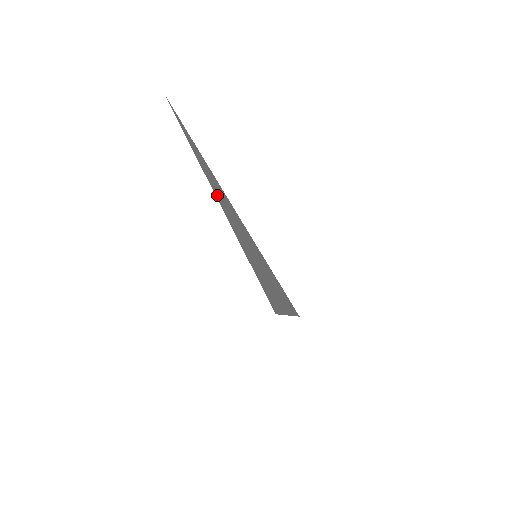
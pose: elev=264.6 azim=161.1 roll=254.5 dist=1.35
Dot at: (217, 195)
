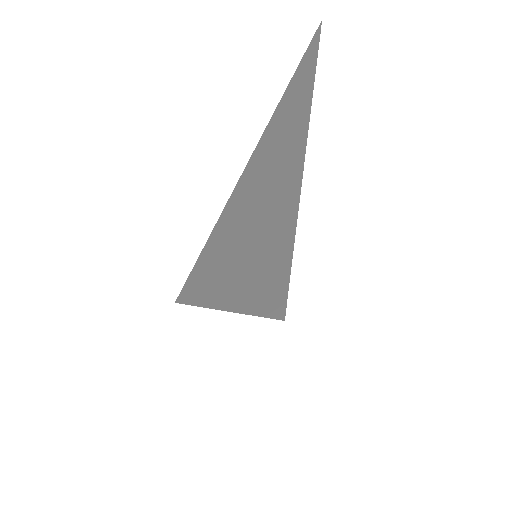
Dot at: (251, 180)
